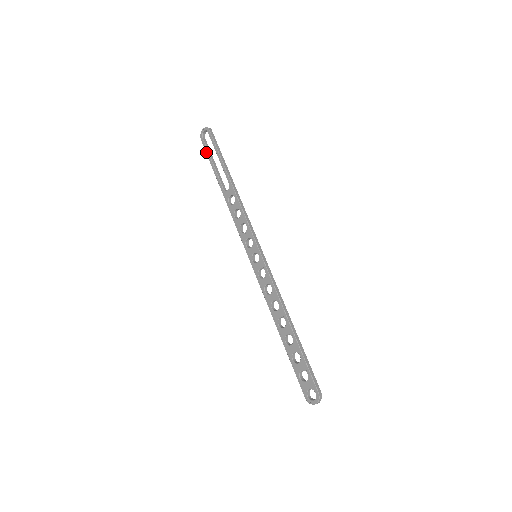
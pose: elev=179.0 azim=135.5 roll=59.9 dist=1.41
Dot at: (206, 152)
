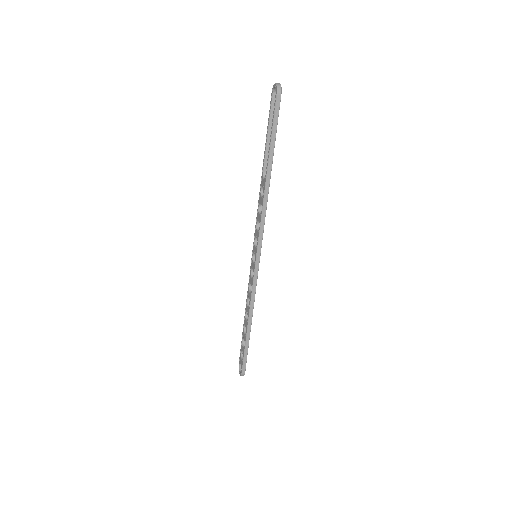
Dot at: (269, 114)
